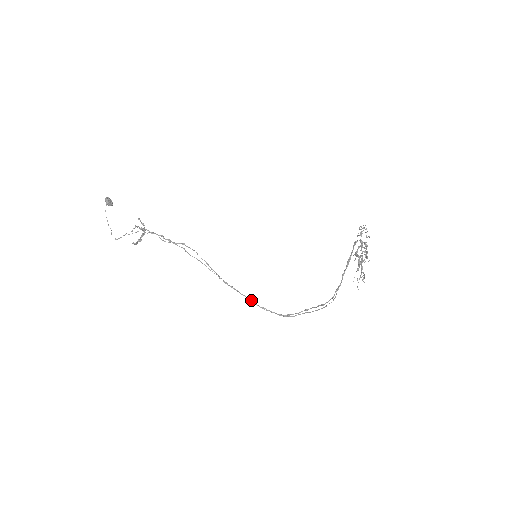
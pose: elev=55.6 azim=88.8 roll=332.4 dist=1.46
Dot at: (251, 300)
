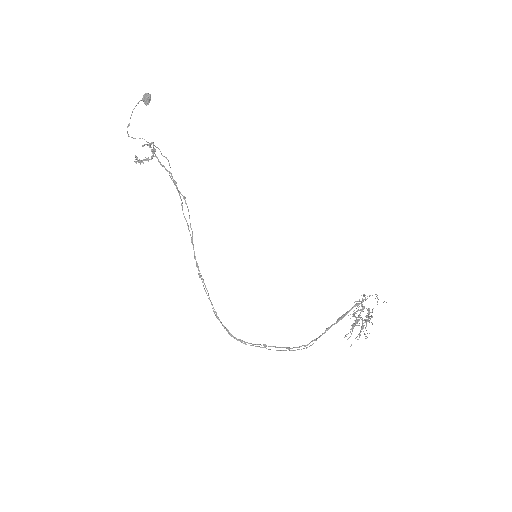
Dot at: occluded
